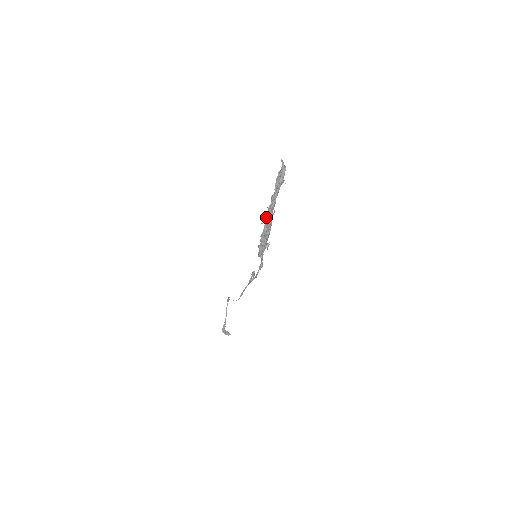
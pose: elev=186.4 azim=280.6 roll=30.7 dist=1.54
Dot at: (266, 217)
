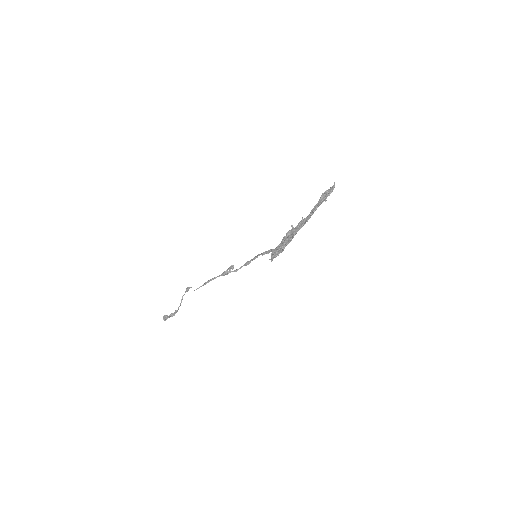
Dot at: occluded
